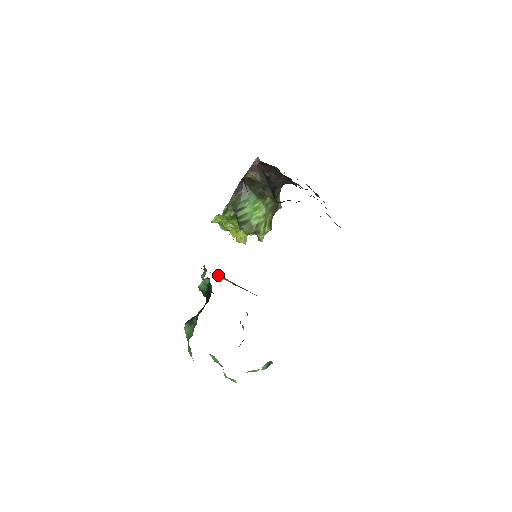
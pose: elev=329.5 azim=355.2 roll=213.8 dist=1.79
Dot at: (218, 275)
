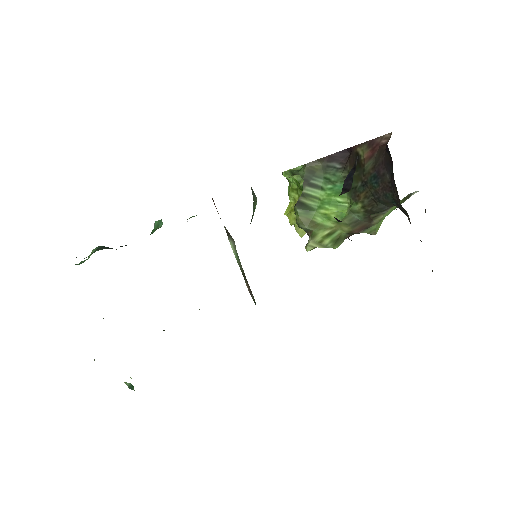
Dot at: (231, 238)
